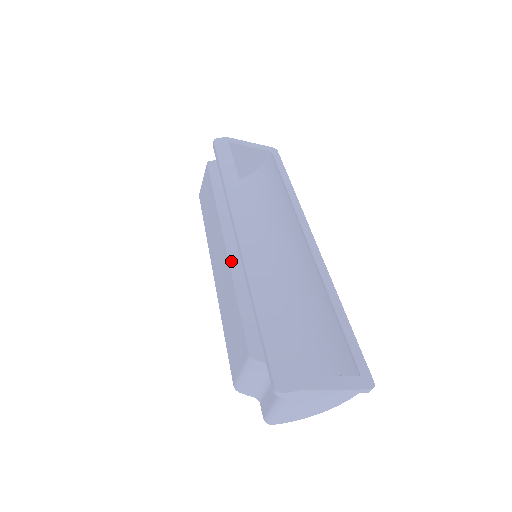
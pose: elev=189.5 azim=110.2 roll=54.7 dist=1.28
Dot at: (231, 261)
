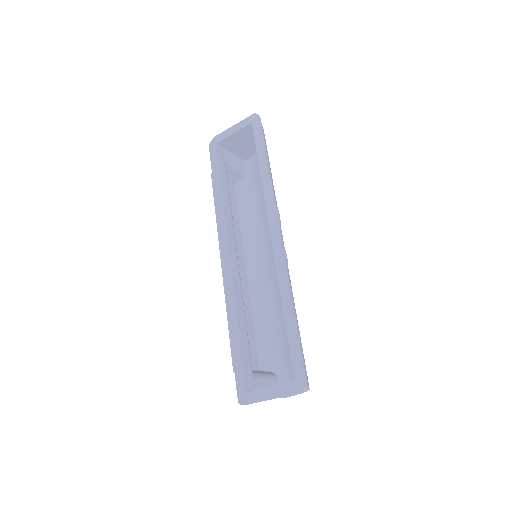
Dot at: occluded
